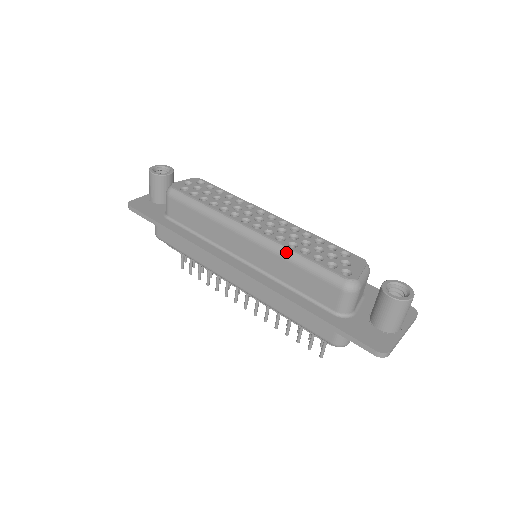
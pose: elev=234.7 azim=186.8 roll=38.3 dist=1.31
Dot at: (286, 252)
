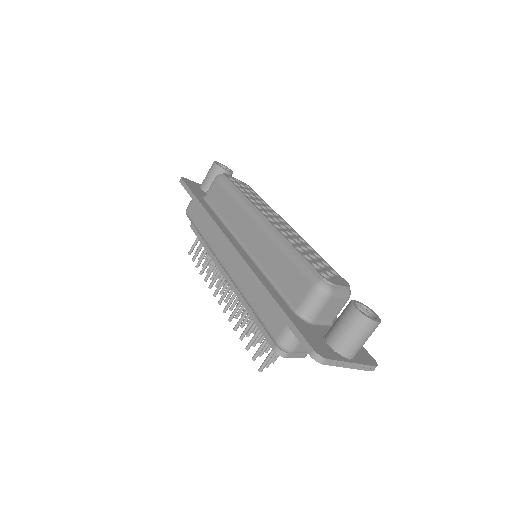
Dot at: (282, 242)
